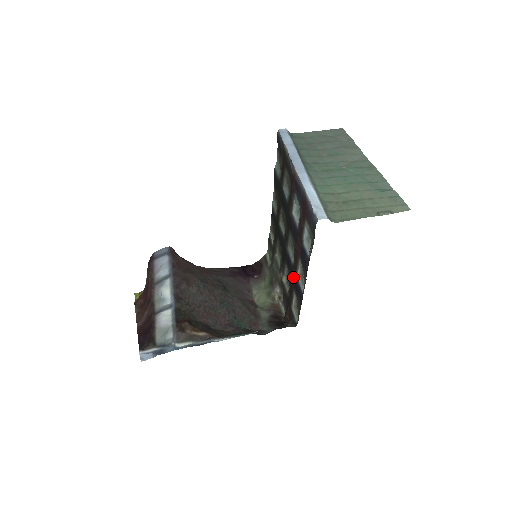
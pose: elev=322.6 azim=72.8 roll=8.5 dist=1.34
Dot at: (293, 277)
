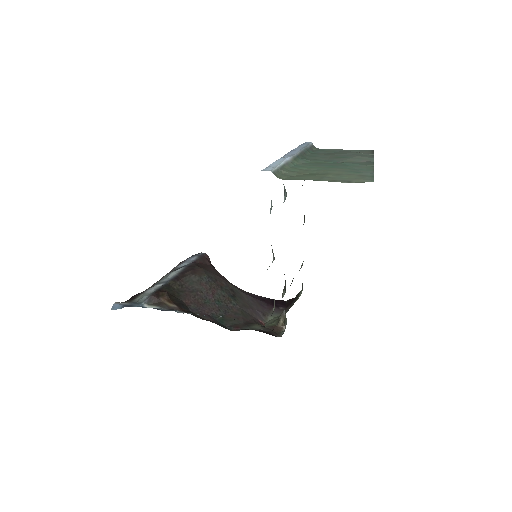
Dot at: occluded
